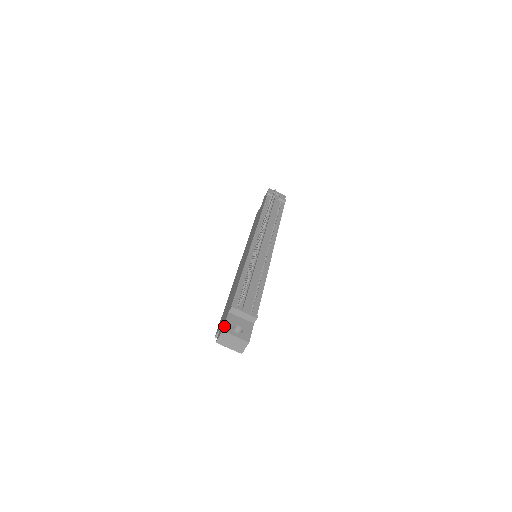
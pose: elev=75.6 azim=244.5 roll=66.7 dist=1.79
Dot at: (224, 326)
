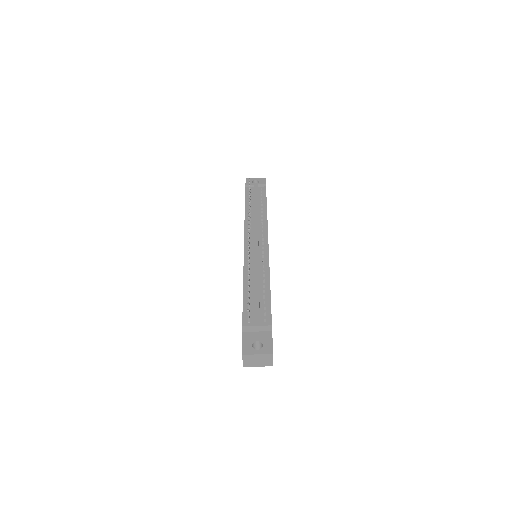
Dot at: (242, 349)
